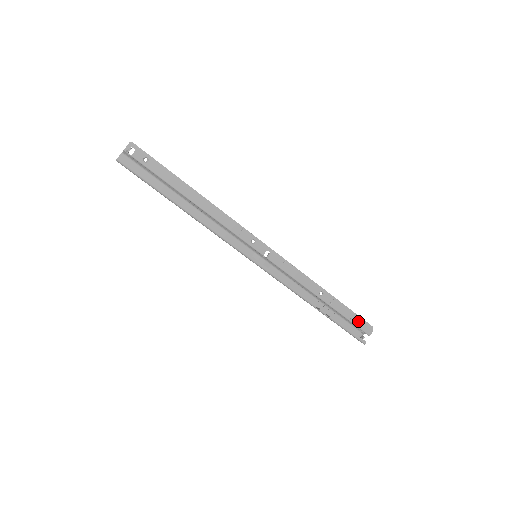
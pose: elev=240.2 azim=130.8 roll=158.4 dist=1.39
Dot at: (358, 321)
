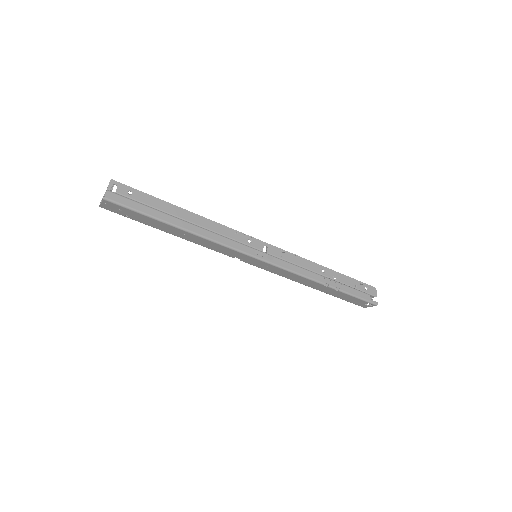
Dot at: (362, 286)
